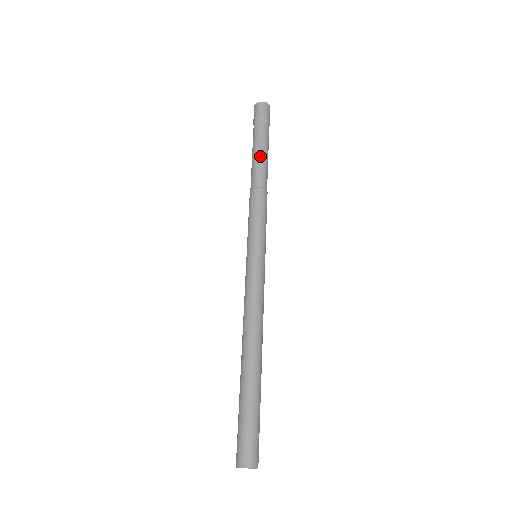
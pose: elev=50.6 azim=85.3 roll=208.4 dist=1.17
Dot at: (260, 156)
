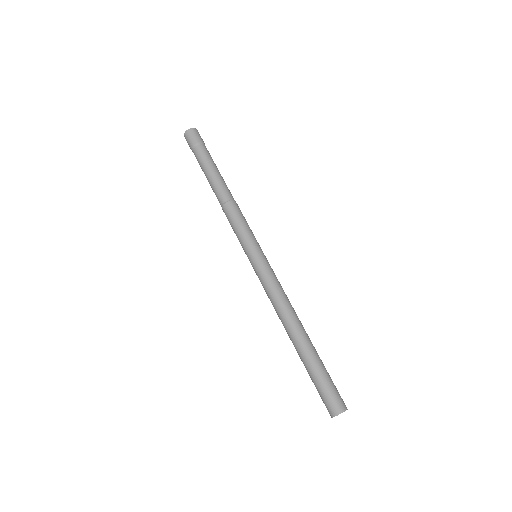
Dot at: (210, 177)
